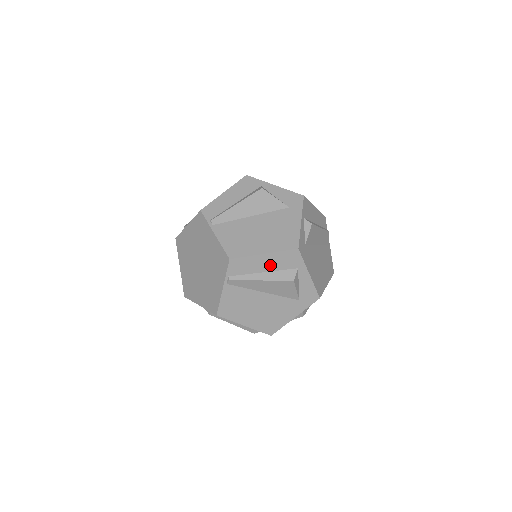
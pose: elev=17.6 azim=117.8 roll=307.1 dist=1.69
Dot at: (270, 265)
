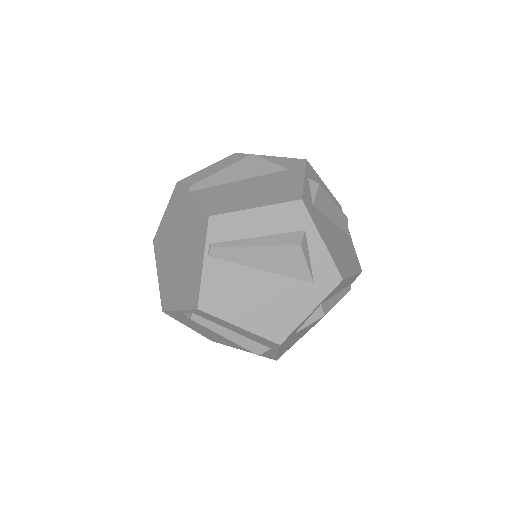
Dot at: (266, 226)
